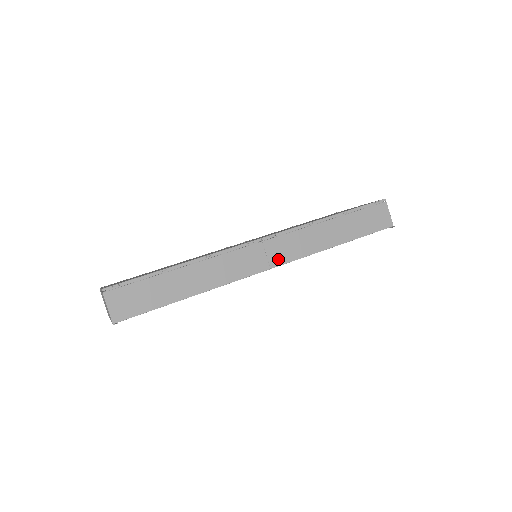
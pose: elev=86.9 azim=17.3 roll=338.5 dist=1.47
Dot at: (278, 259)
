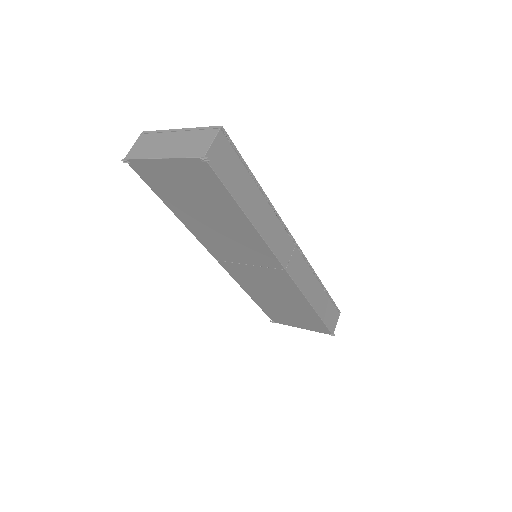
Dot at: (292, 269)
